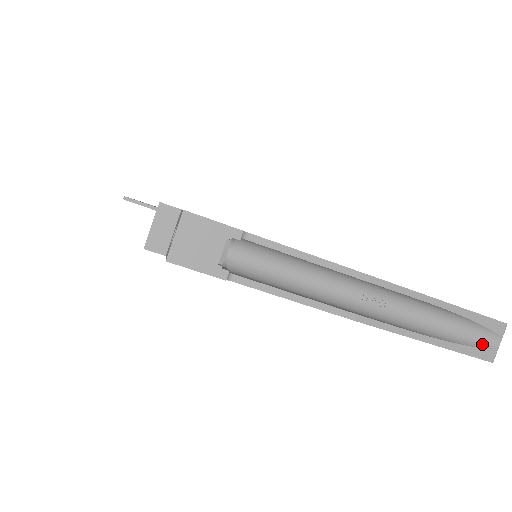
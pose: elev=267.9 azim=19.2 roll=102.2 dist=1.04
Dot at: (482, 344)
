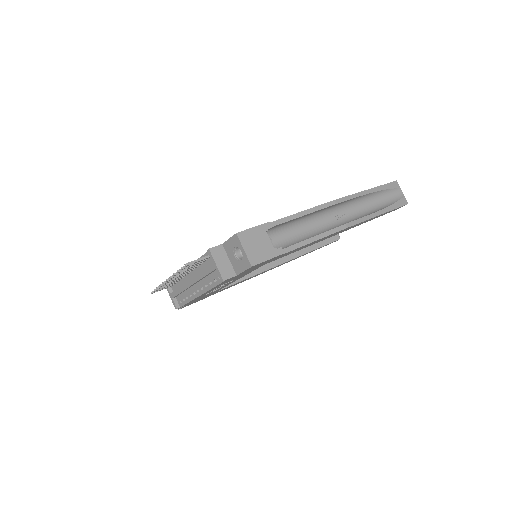
Dot at: (397, 198)
